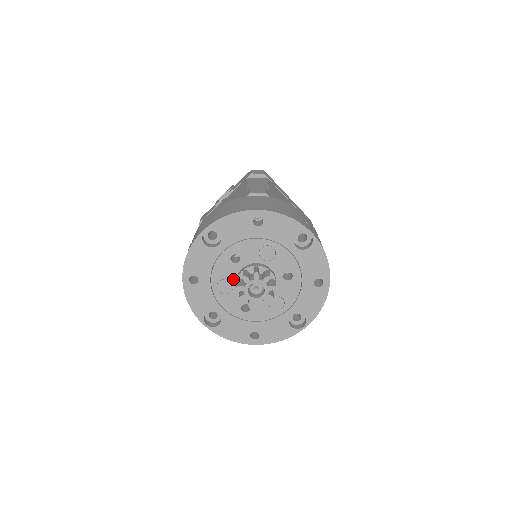
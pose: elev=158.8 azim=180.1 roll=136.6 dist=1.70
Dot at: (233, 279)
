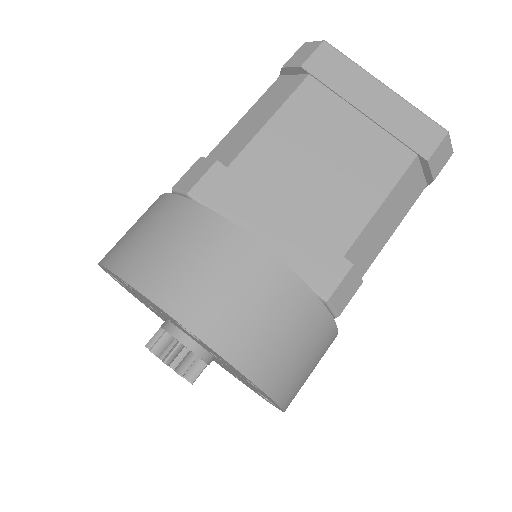
Dot at: occluded
